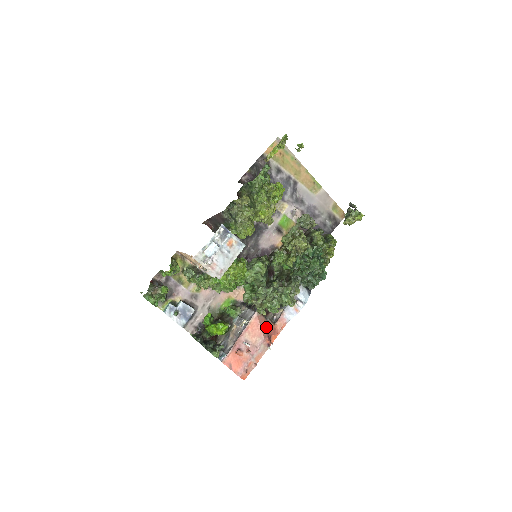
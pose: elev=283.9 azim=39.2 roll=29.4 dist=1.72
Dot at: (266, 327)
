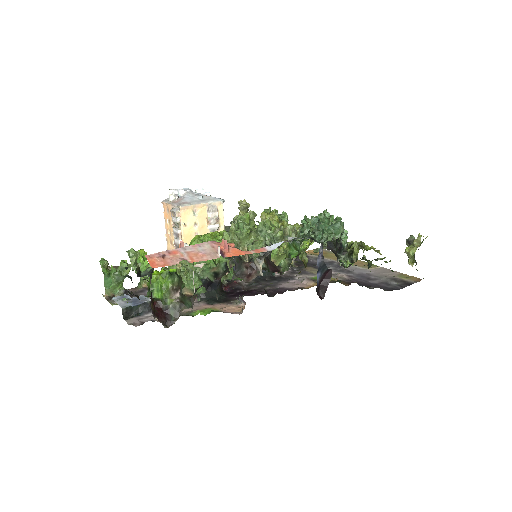
Dot at: occluded
